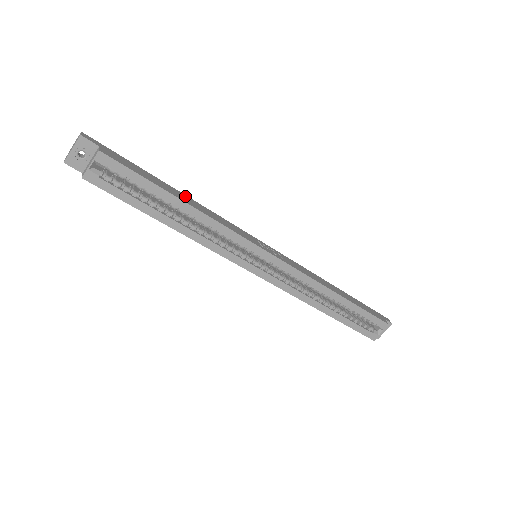
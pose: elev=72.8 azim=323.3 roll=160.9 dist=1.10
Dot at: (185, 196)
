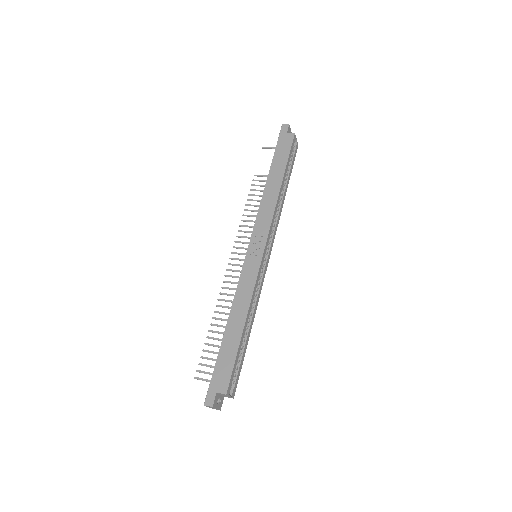
Dot at: (231, 321)
